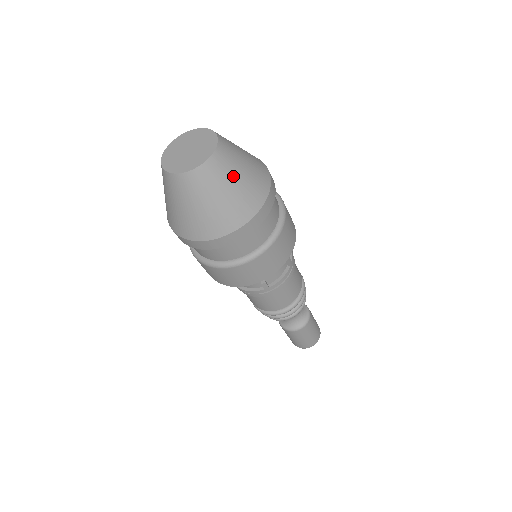
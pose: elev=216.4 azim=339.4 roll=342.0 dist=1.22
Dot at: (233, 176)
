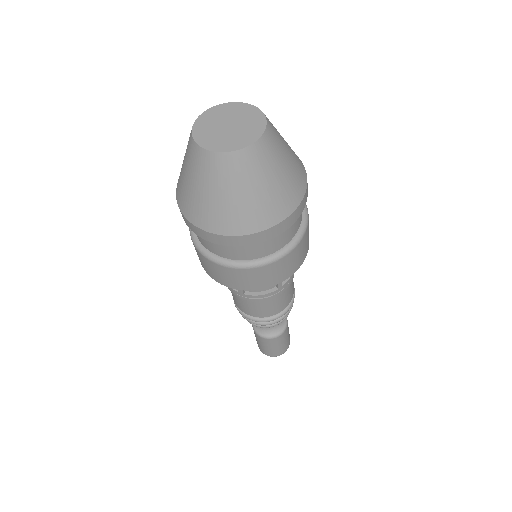
Dot at: (284, 152)
